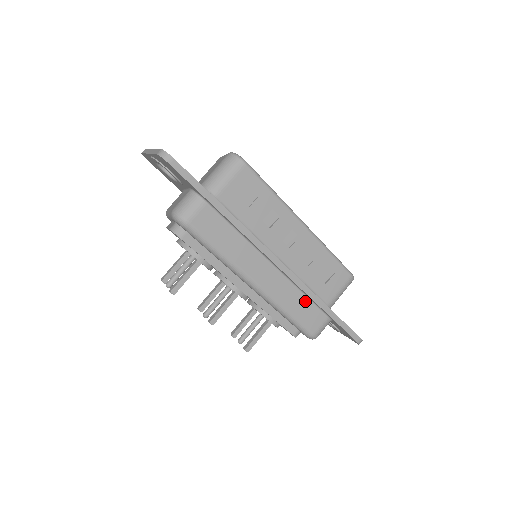
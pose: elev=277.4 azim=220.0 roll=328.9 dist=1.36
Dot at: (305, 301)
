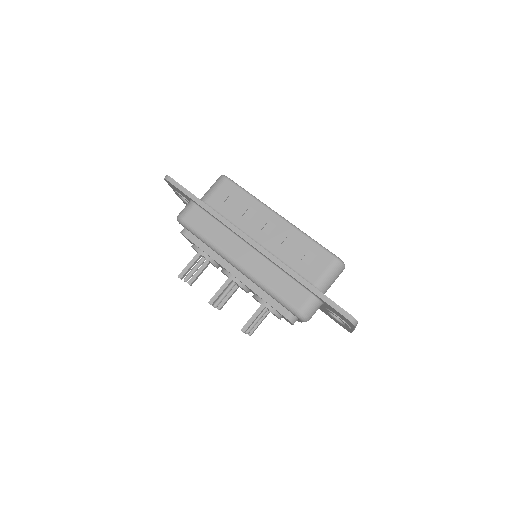
Dot at: (285, 278)
